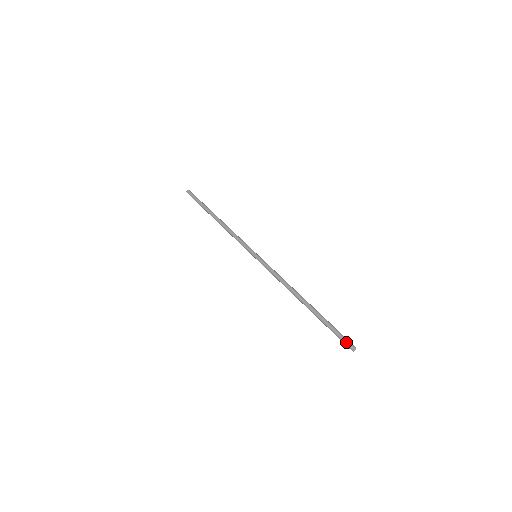
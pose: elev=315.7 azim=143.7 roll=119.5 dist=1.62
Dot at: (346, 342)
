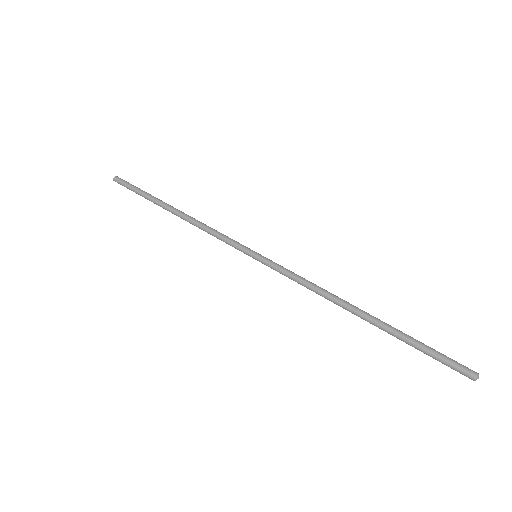
Dot at: (458, 370)
